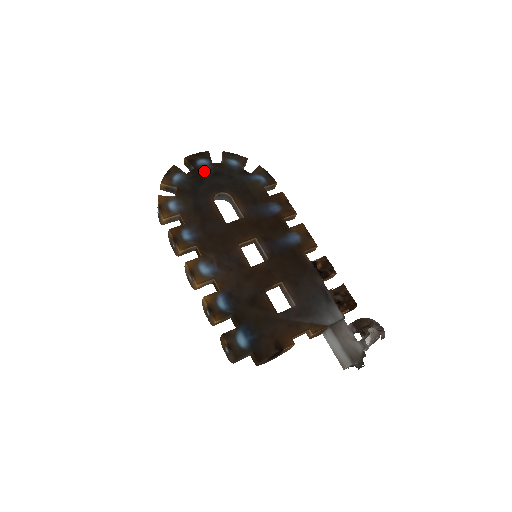
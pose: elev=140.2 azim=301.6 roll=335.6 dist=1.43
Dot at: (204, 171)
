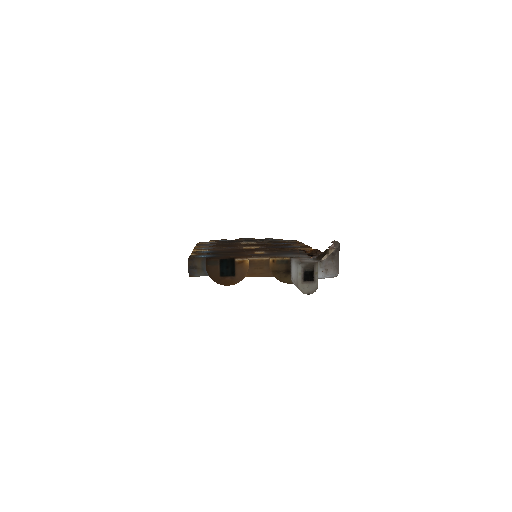
Dot at: occluded
